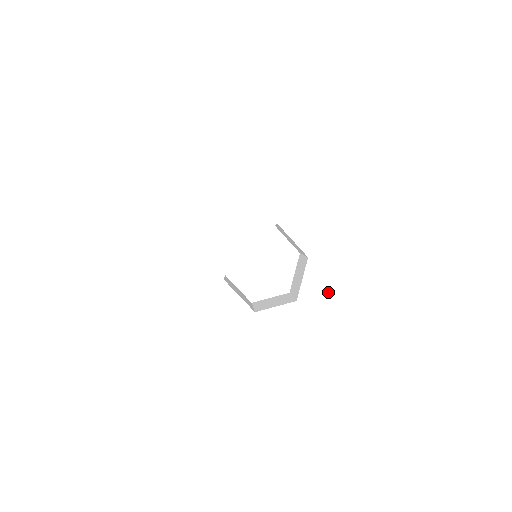
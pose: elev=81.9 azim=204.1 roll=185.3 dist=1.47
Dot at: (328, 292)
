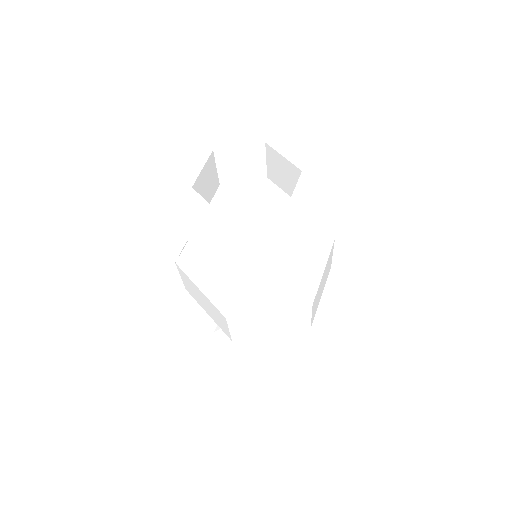
Dot at: (313, 143)
